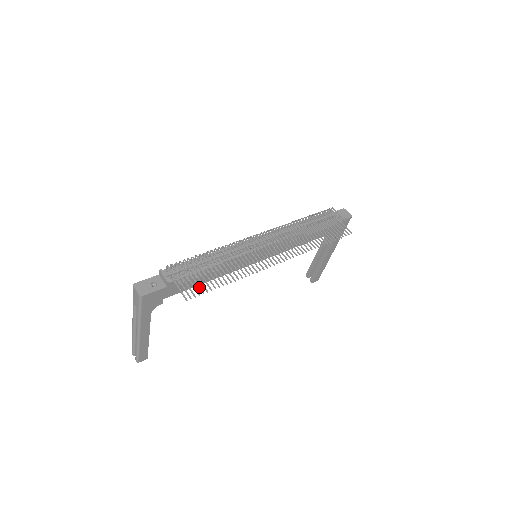
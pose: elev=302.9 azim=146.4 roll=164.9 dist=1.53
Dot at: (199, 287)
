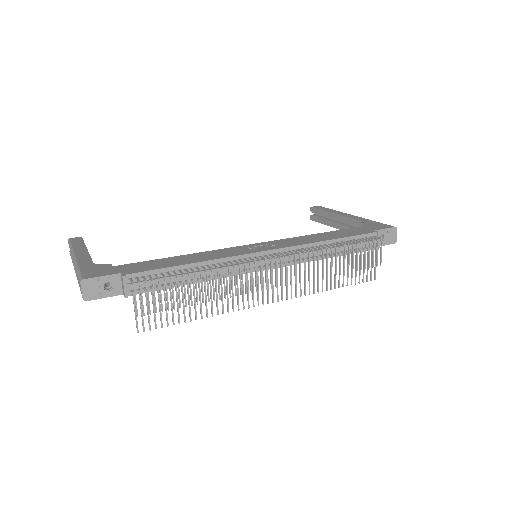
Dot at: (161, 318)
